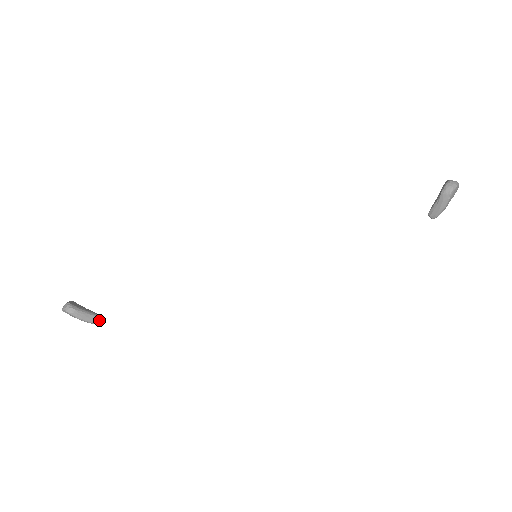
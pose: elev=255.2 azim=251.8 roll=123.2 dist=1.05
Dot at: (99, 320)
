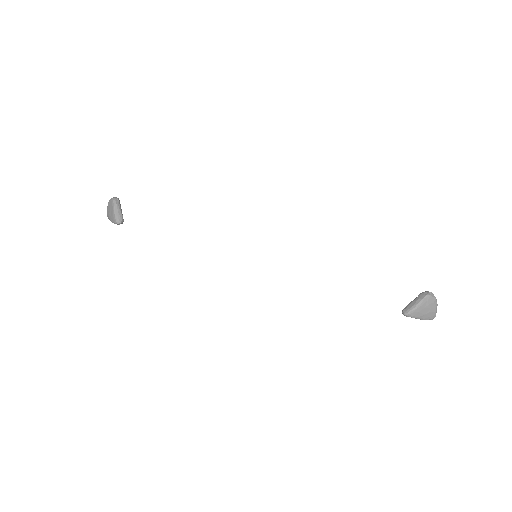
Dot at: (121, 221)
